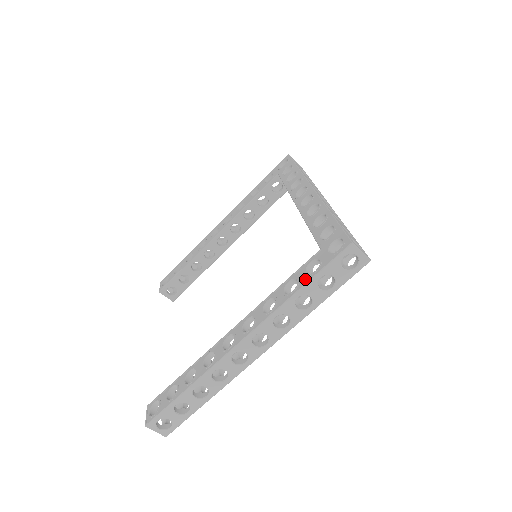
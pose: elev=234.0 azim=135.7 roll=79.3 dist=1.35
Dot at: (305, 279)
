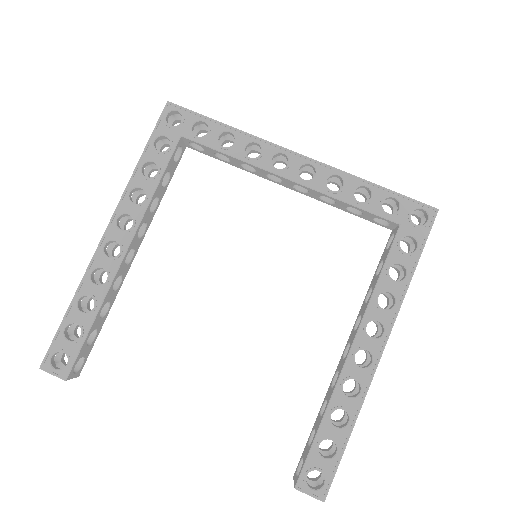
Dot at: (412, 259)
